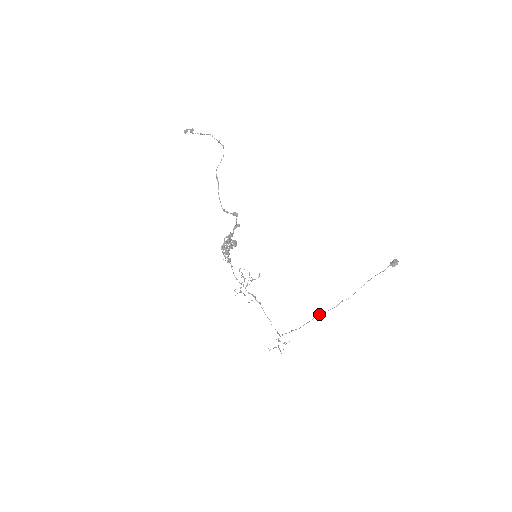
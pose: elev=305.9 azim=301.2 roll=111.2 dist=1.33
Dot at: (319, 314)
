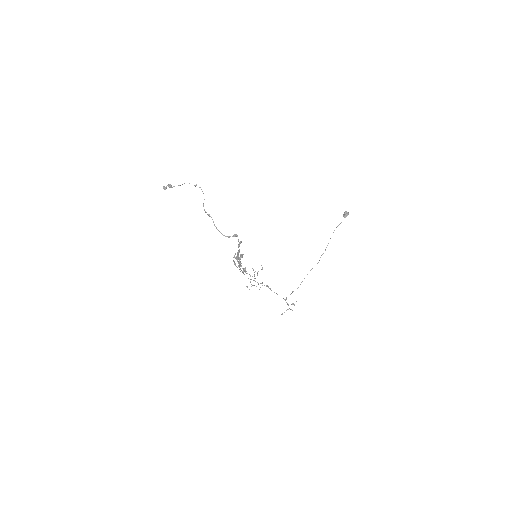
Dot at: occluded
